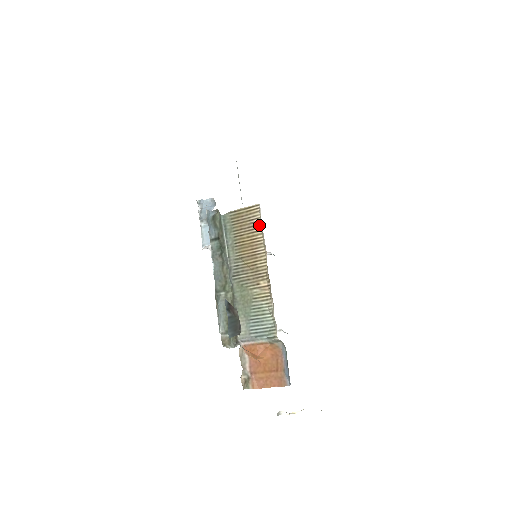
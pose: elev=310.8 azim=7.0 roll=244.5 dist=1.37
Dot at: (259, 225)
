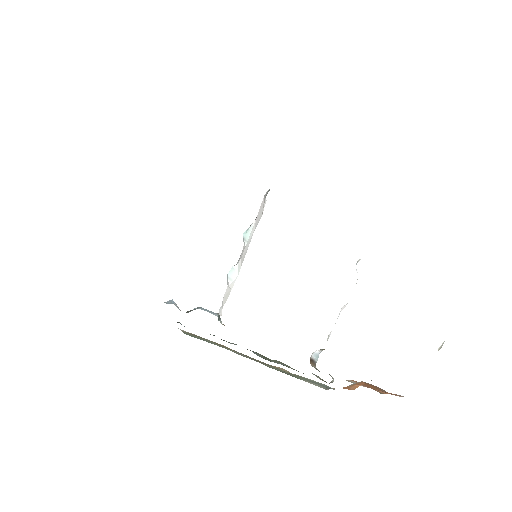
Dot at: occluded
